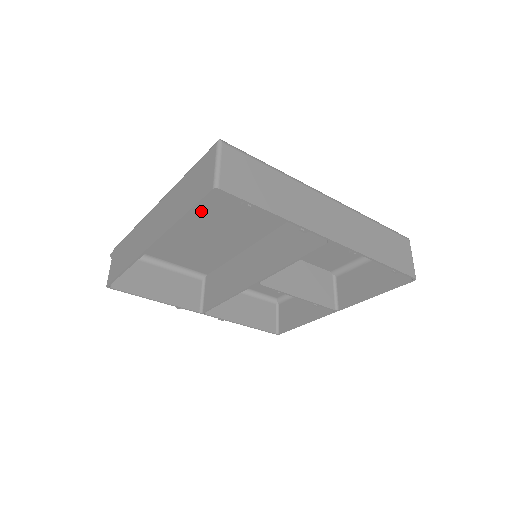
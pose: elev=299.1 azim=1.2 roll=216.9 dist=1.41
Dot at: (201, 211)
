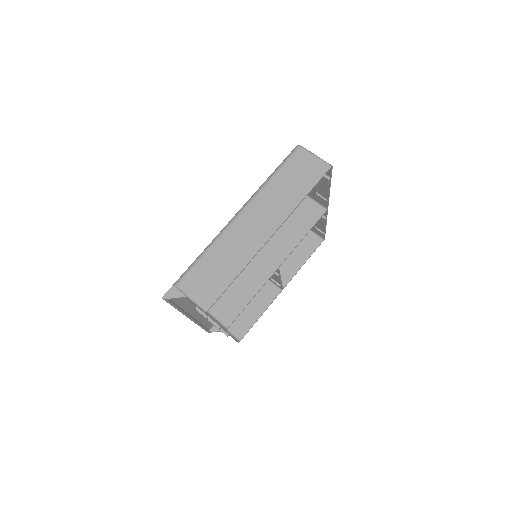
Dot at: occluded
